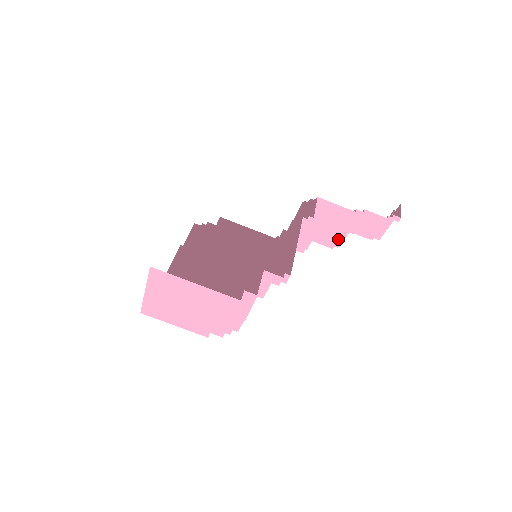
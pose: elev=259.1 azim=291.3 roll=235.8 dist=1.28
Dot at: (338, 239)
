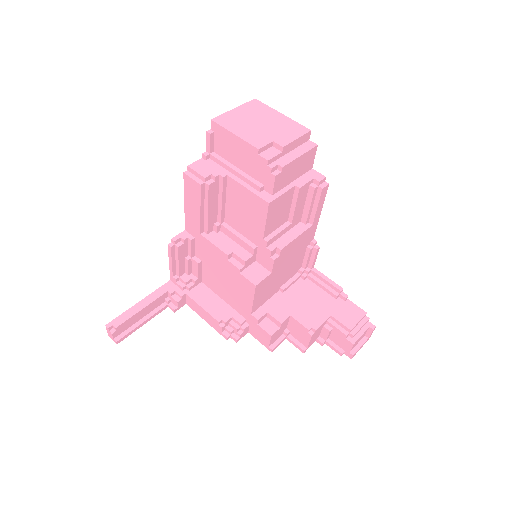
Dot at: (317, 321)
